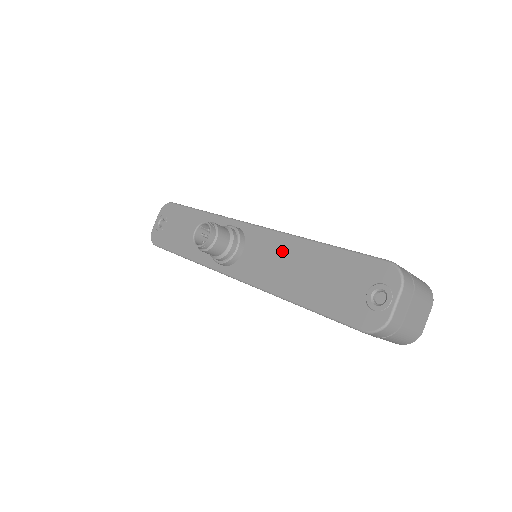
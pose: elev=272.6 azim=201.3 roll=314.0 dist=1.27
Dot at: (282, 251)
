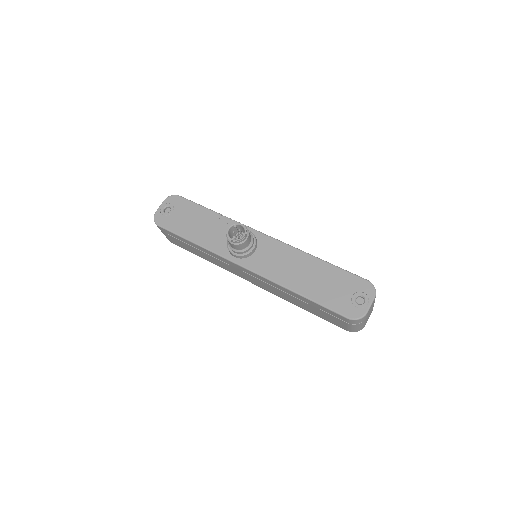
Dot at: (290, 258)
